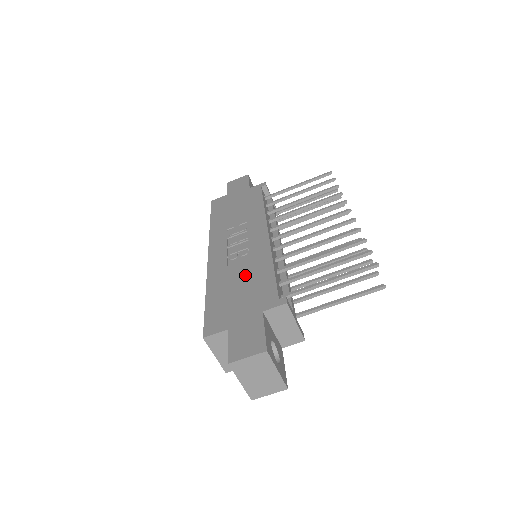
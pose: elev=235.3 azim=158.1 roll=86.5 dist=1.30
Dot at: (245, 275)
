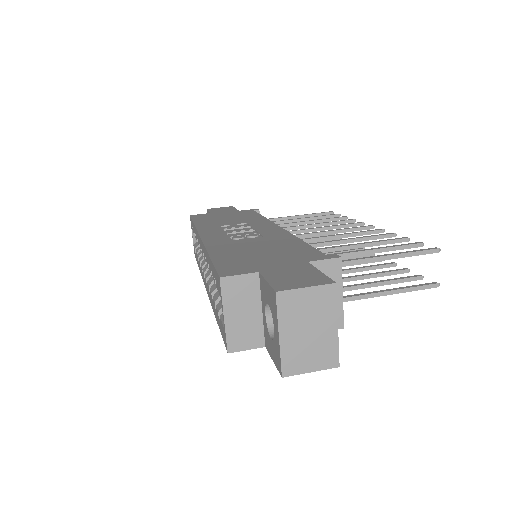
Dot at: (264, 244)
